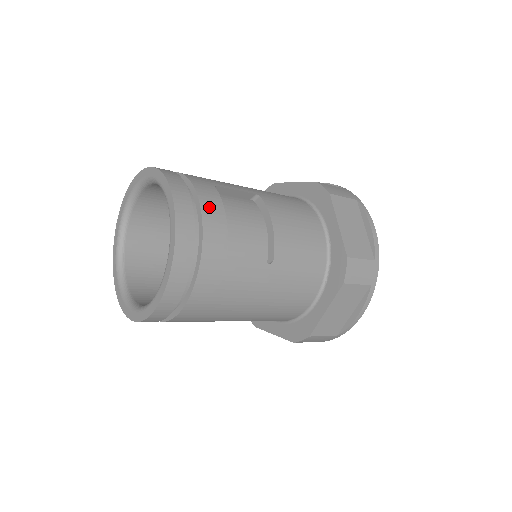
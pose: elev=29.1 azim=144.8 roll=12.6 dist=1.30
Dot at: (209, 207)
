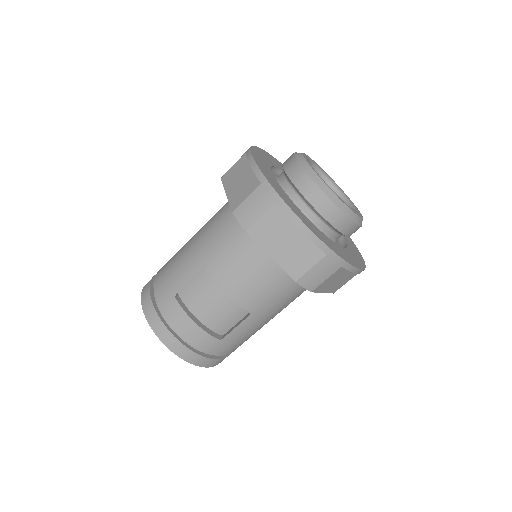
Dot at: (182, 327)
